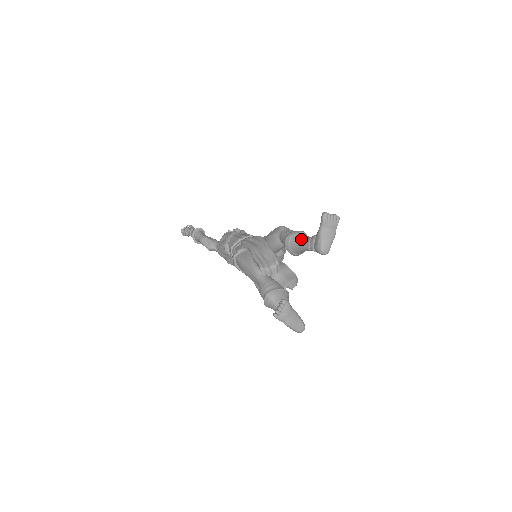
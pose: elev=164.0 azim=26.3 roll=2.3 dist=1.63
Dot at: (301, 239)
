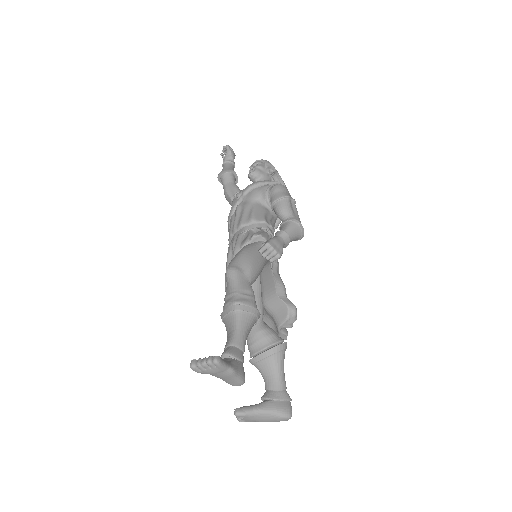
Dot at: occluded
